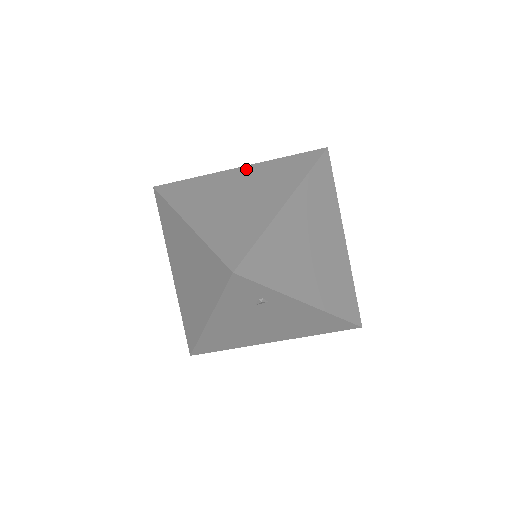
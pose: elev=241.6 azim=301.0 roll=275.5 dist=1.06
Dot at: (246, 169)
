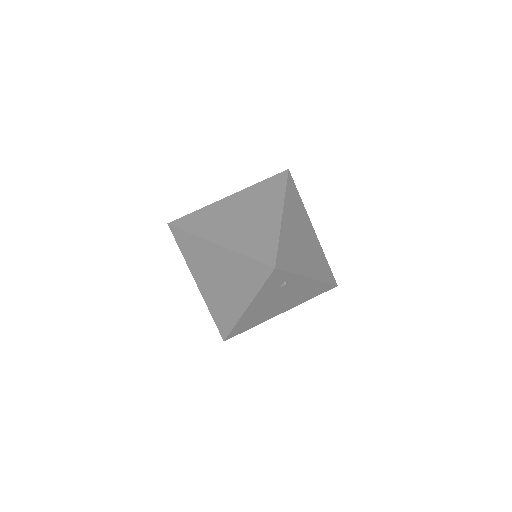
Dot at: (237, 196)
